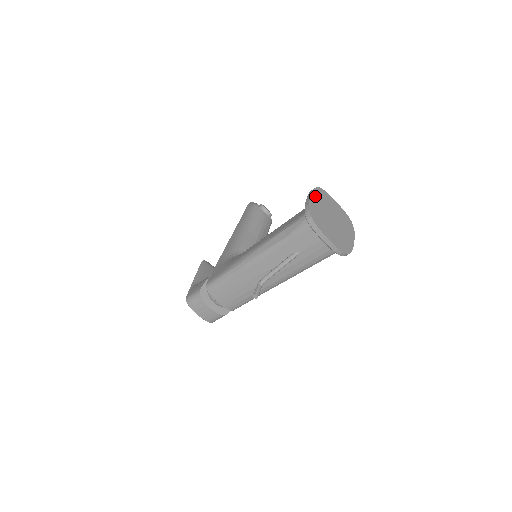
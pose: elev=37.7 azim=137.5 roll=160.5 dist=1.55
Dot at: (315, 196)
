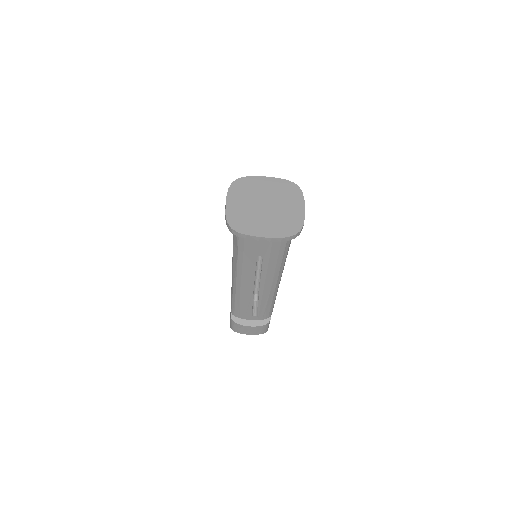
Dot at: (232, 196)
